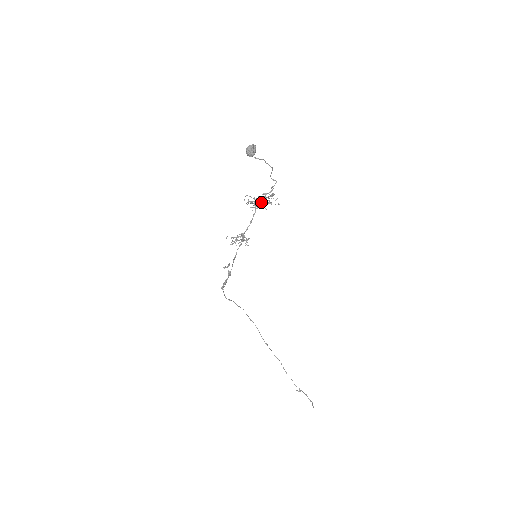
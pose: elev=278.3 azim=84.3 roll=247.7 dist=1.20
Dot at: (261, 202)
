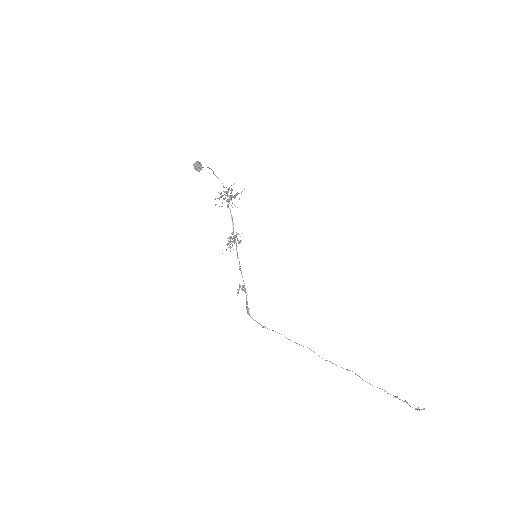
Dot at: occluded
